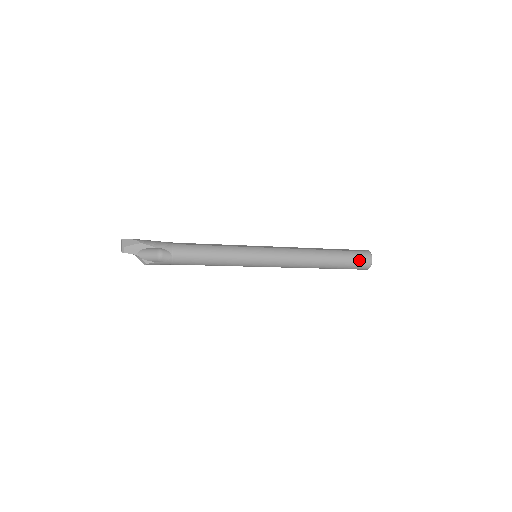
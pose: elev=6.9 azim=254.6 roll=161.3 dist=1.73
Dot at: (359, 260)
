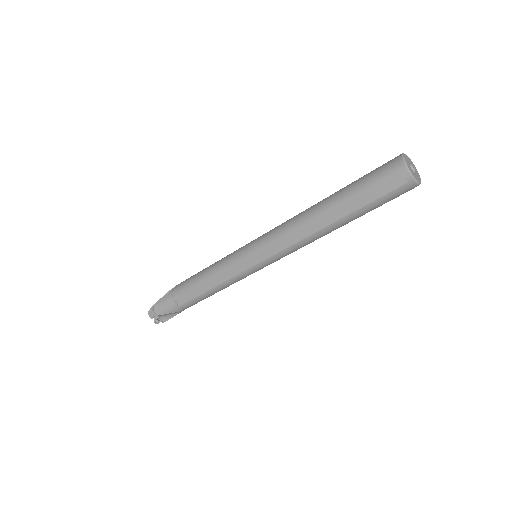
Dot at: (380, 167)
